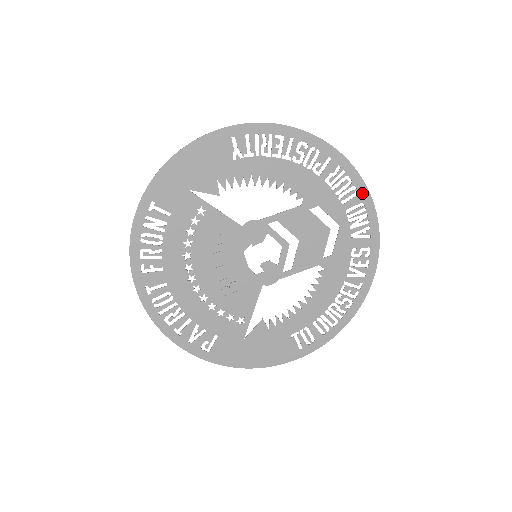
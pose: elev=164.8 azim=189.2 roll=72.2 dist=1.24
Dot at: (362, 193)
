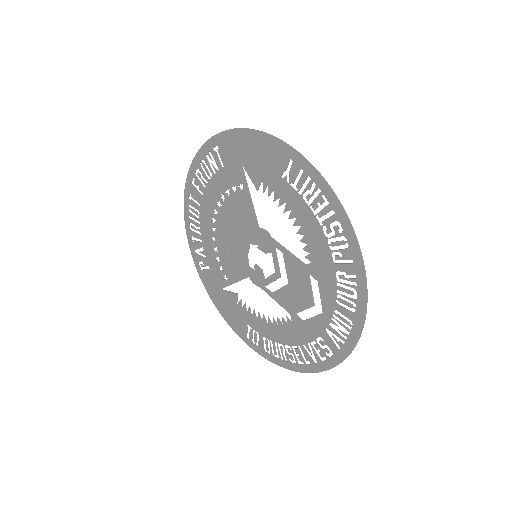
Dot at: (358, 316)
